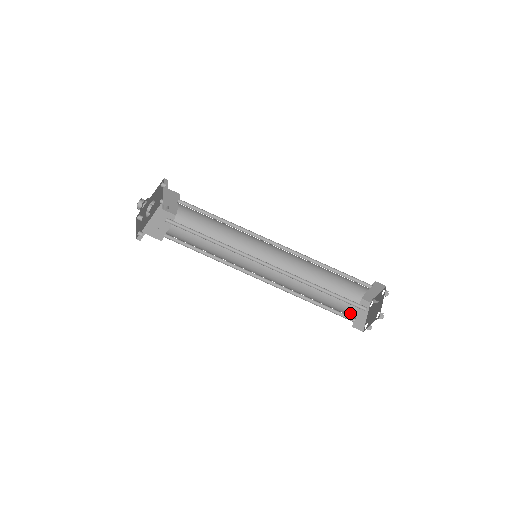
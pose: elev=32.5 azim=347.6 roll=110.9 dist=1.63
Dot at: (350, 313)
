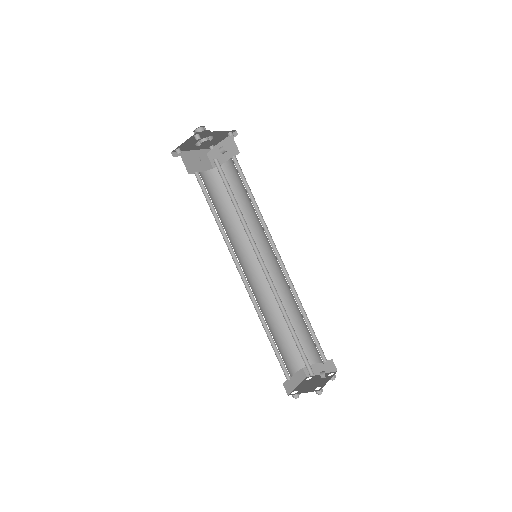
Dot at: (289, 370)
